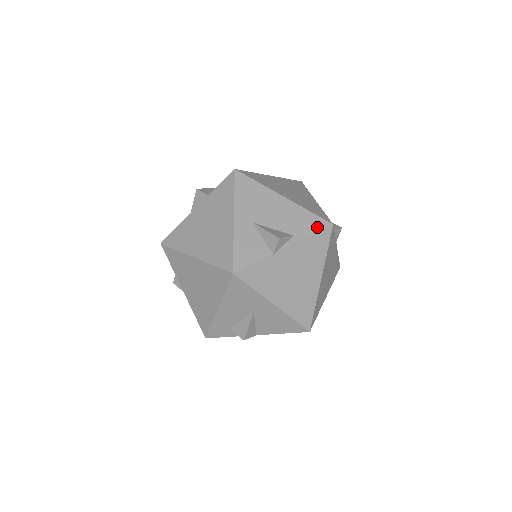
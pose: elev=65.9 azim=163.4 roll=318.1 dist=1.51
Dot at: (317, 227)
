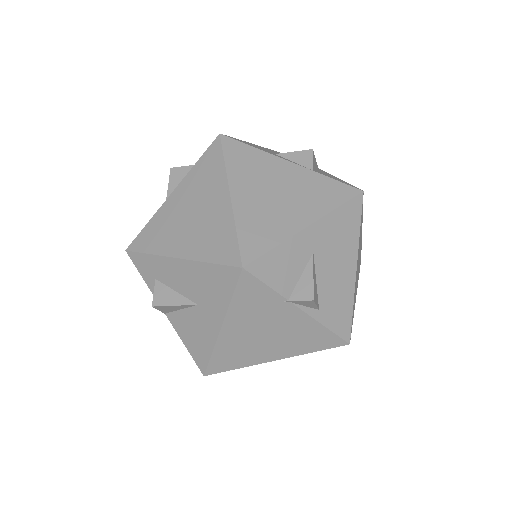
Dot at: (340, 329)
